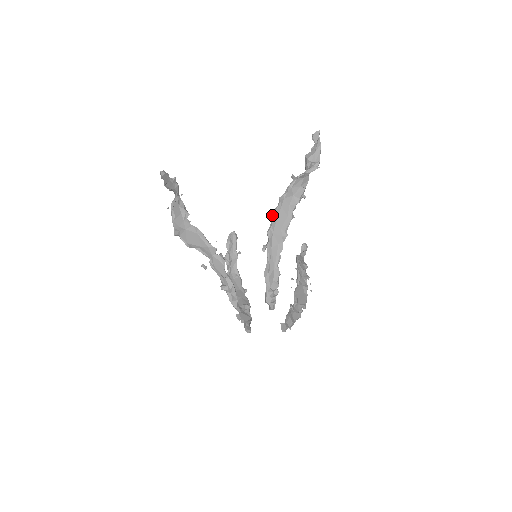
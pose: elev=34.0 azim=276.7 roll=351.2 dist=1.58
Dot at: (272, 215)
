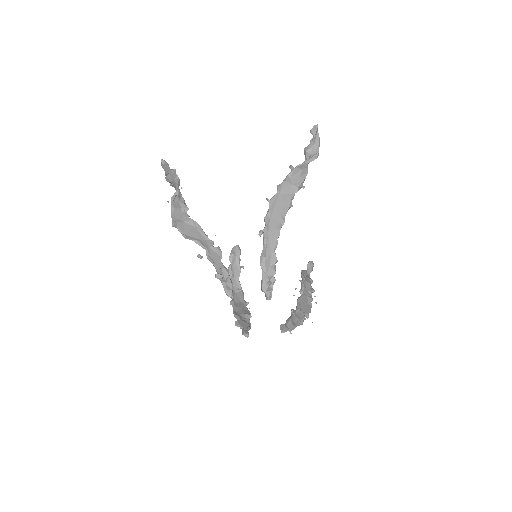
Dot at: (270, 201)
